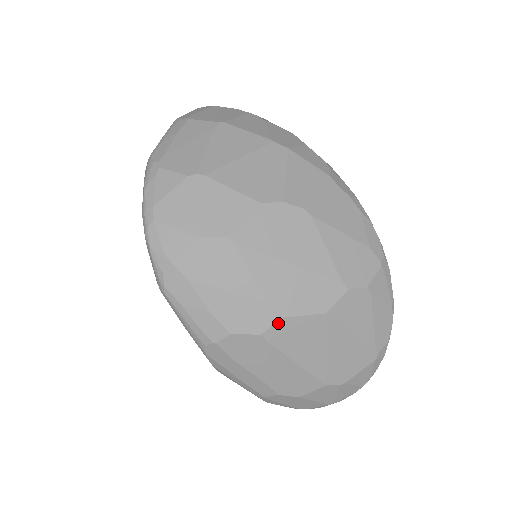
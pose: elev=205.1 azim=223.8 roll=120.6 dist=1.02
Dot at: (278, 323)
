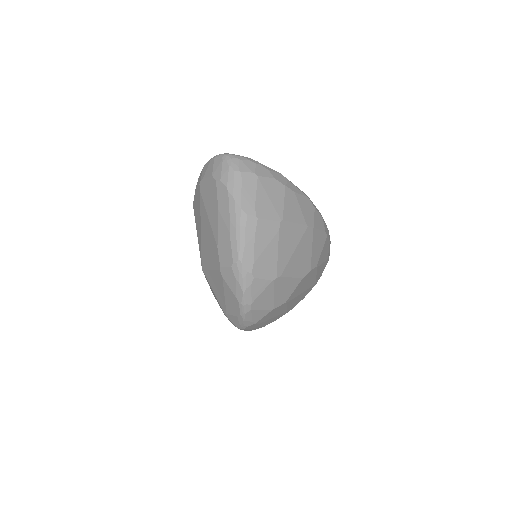
Dot at: occluded
